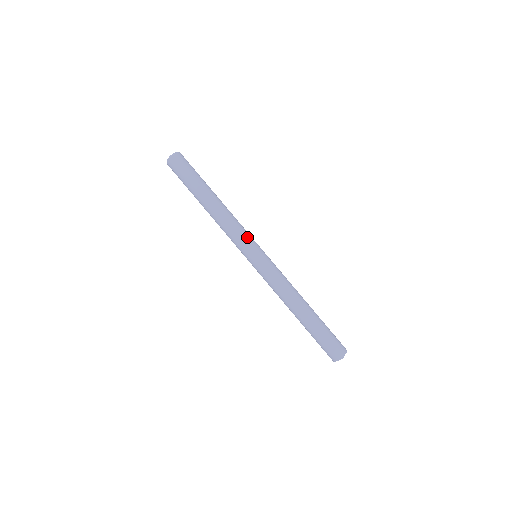
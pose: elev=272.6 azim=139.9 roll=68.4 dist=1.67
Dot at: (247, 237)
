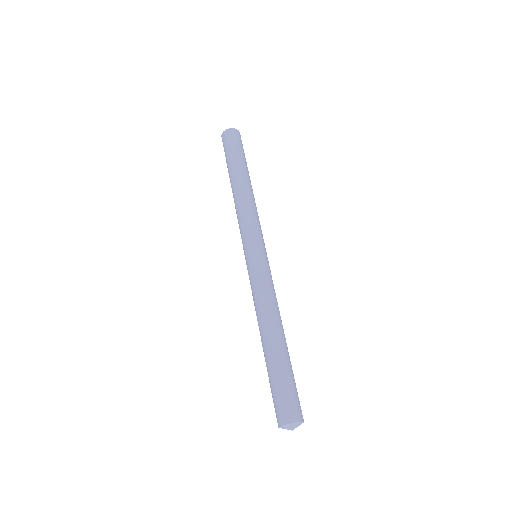
Dot at: (261, 231)
